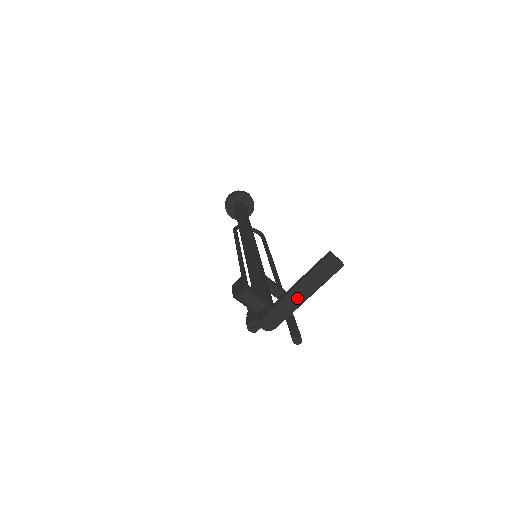
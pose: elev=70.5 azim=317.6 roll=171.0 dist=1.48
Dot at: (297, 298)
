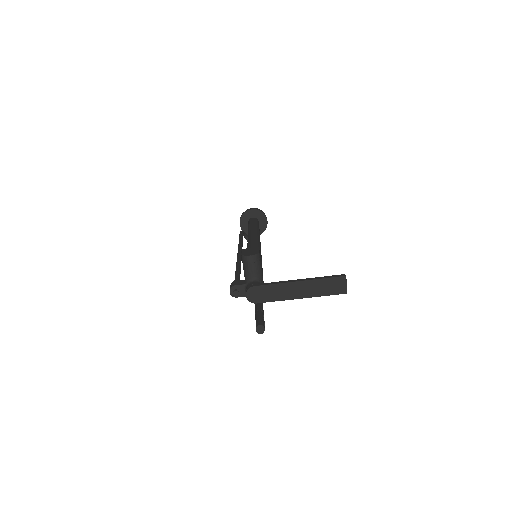
Dot at: (293, 291)
